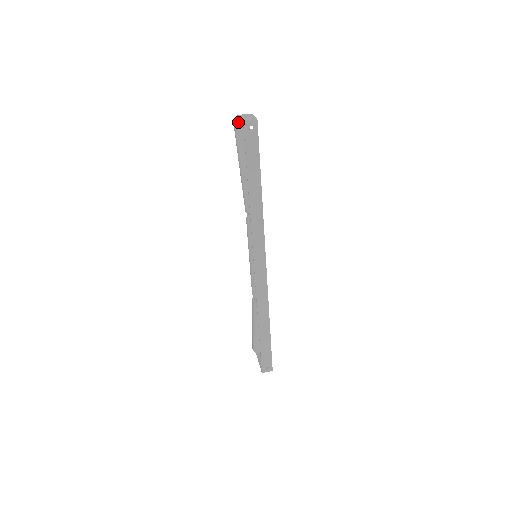
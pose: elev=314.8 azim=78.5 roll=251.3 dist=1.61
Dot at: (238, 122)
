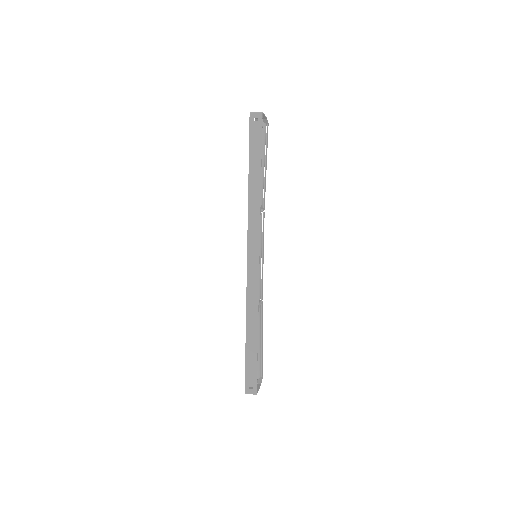
Dot at: occluded
